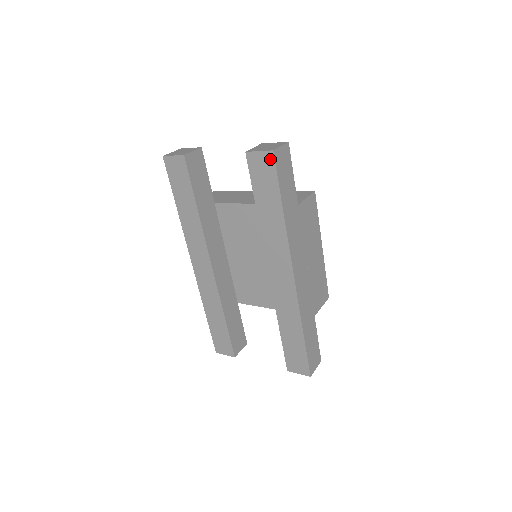
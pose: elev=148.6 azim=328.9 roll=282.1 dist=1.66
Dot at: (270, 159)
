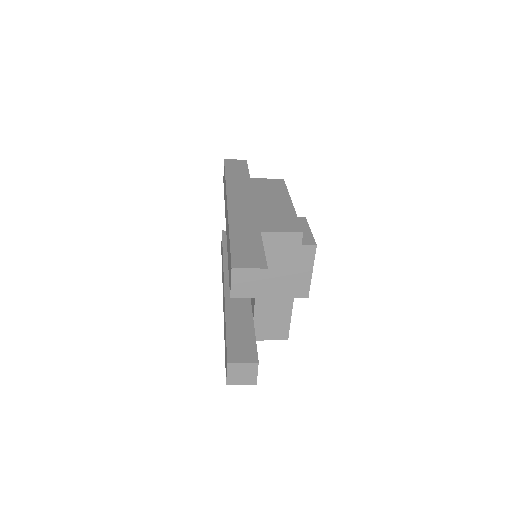
Dot at: occluded
